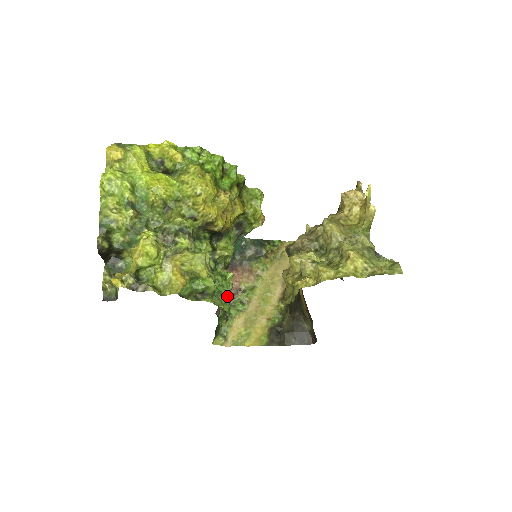
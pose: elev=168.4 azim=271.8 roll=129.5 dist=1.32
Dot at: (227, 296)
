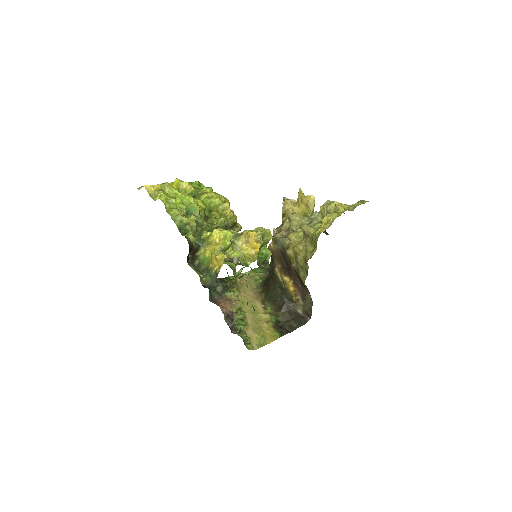
Dot at: (262, 280)
